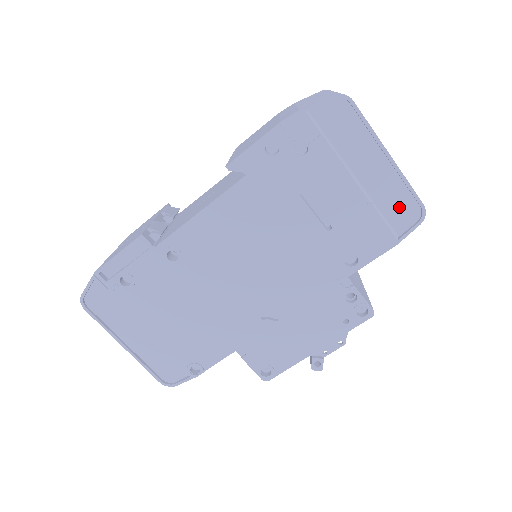
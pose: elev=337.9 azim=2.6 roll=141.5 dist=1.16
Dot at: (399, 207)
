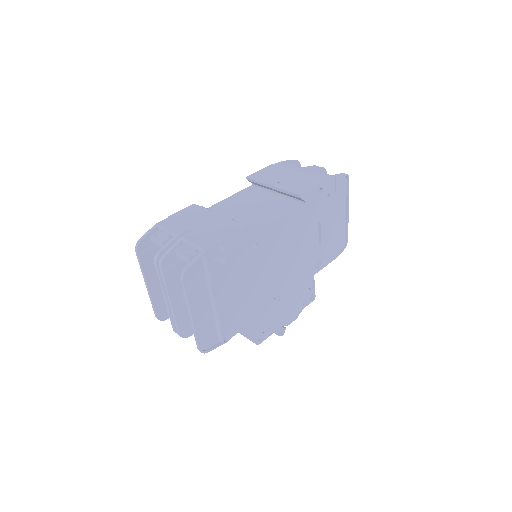
Dot at: (340, 239)
